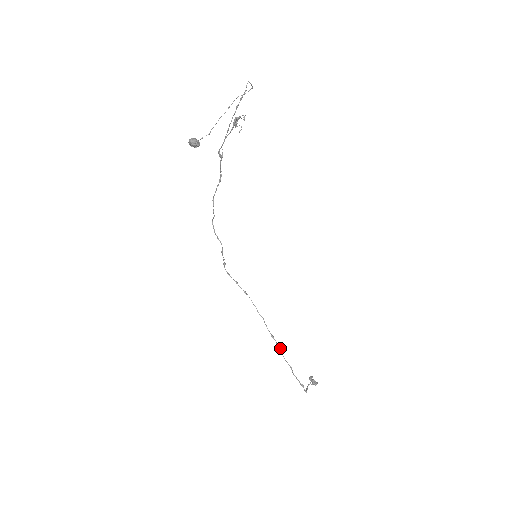
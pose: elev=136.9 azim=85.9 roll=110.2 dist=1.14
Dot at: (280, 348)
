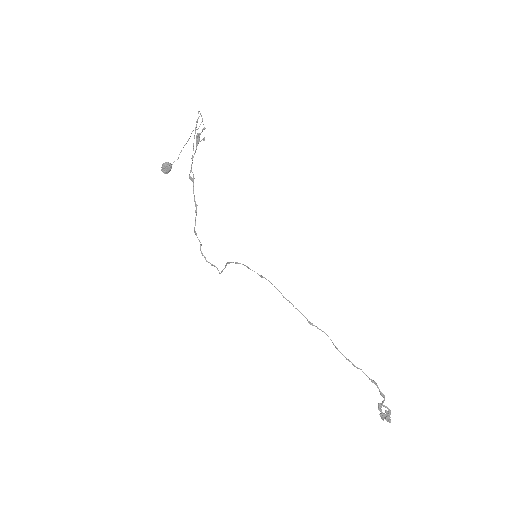
Dot at: occluded
